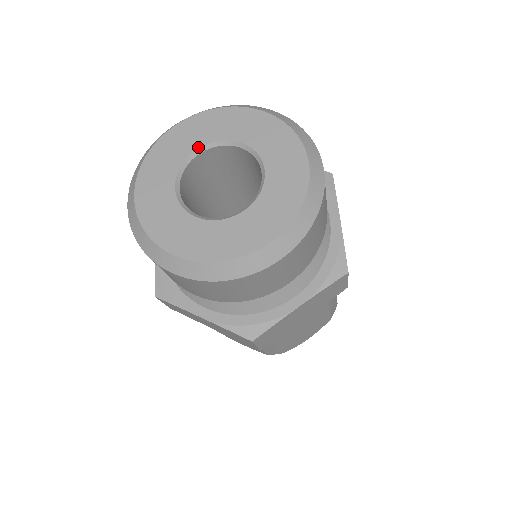
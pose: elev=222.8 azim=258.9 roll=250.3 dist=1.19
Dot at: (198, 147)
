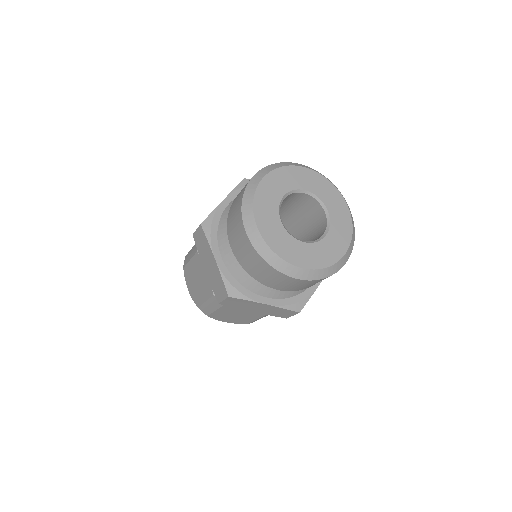
Dot at: (309, 190)
